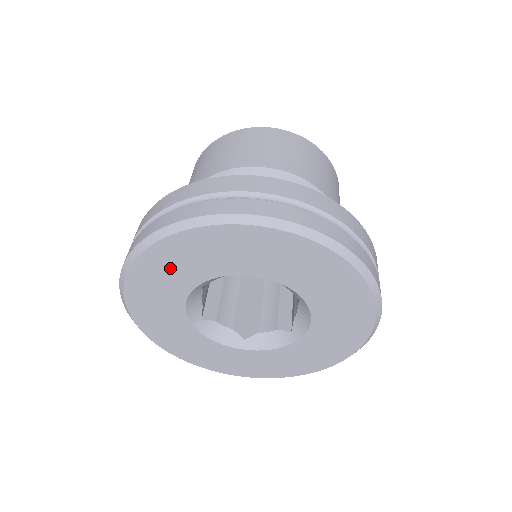
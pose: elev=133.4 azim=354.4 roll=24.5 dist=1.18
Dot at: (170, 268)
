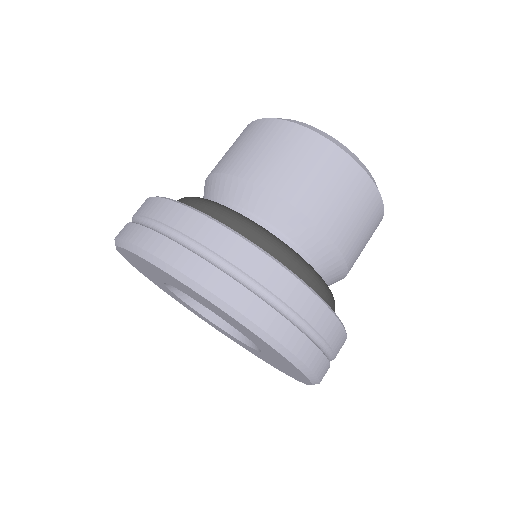
Dot at: (163, 275)
